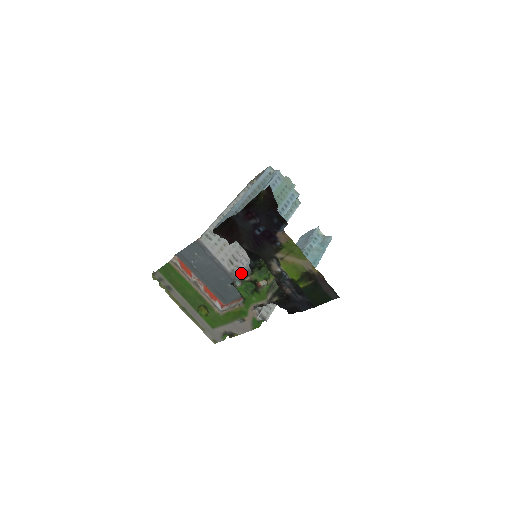
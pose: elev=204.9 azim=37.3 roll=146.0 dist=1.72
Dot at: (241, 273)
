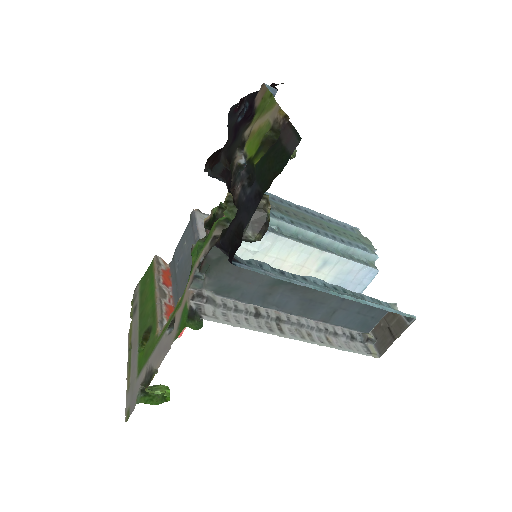
Dot at: occluded
